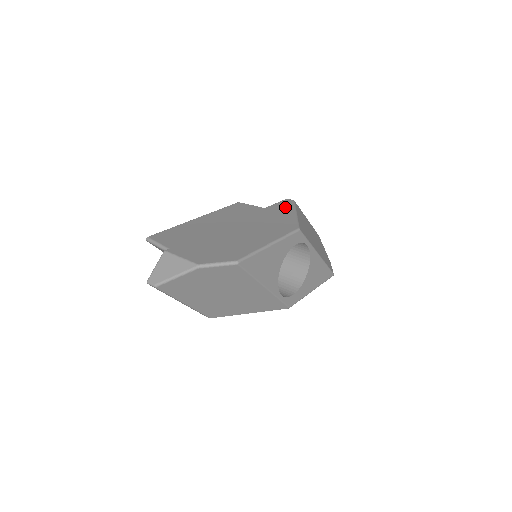
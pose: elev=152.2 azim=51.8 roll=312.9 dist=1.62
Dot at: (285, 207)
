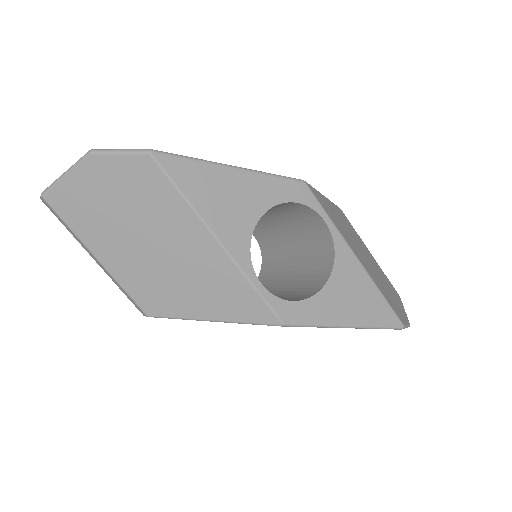
Dot at: occluded
